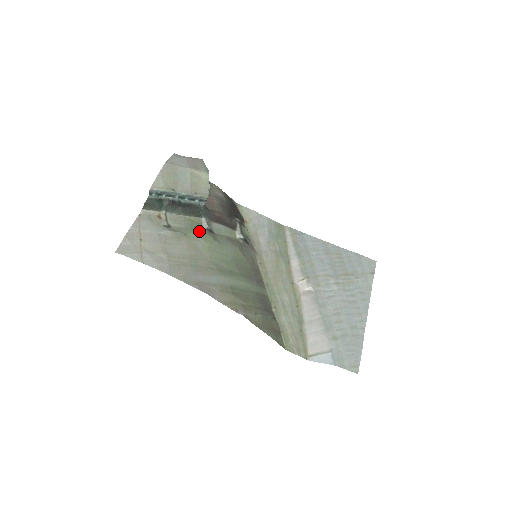
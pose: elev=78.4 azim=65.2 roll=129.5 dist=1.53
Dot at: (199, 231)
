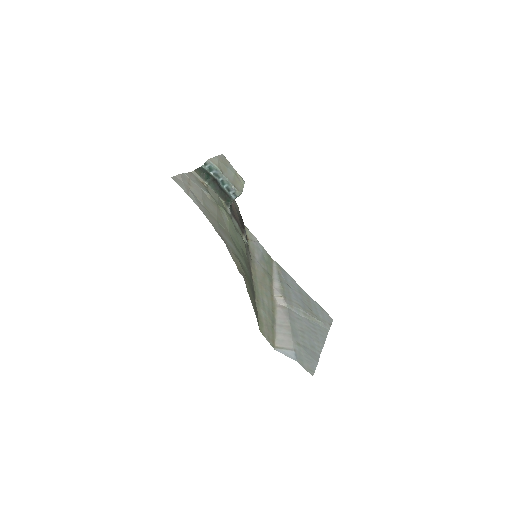
Dot at: (226, 211)
